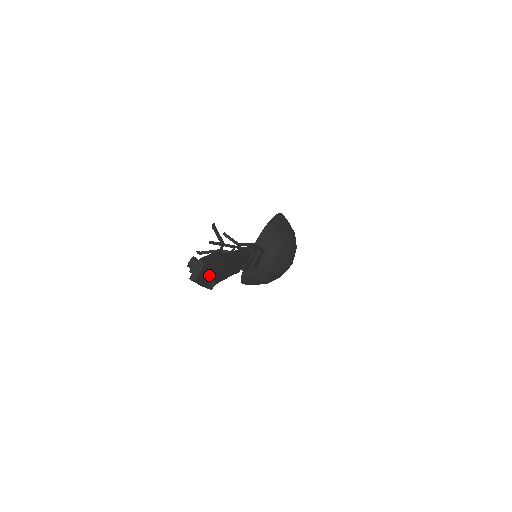
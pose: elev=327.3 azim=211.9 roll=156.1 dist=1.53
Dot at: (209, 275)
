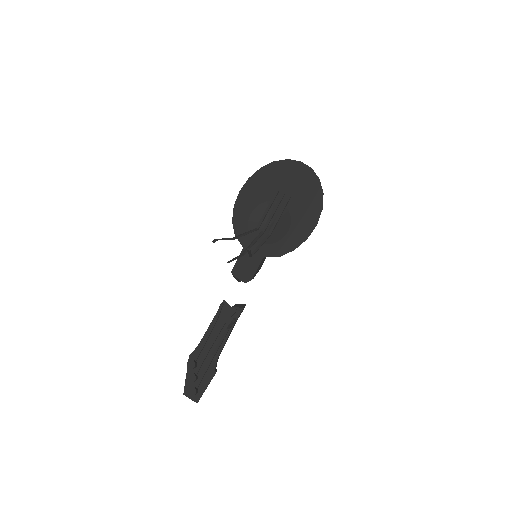
Dot at: occluded
